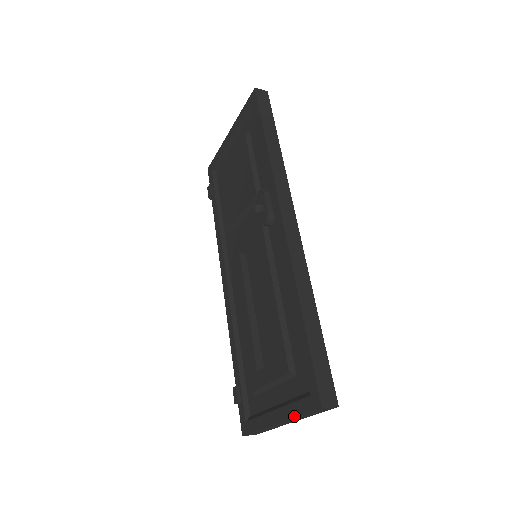
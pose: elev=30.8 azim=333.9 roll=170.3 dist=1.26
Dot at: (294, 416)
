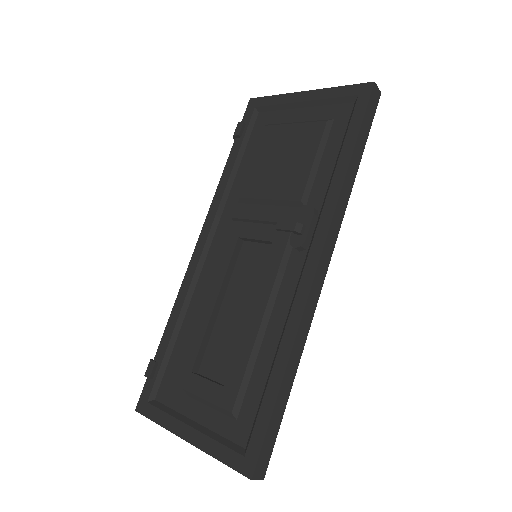
Dot at: (213, 455)
